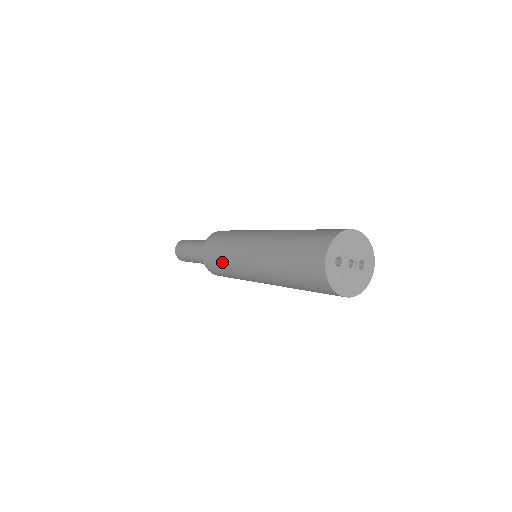
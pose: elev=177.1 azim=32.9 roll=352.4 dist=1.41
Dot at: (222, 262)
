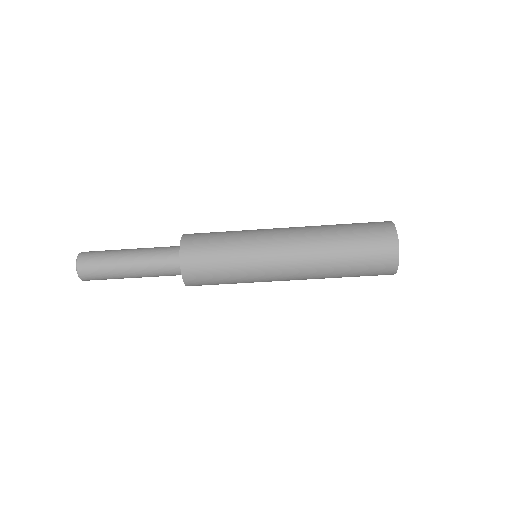
Dot at: (228, 234)
